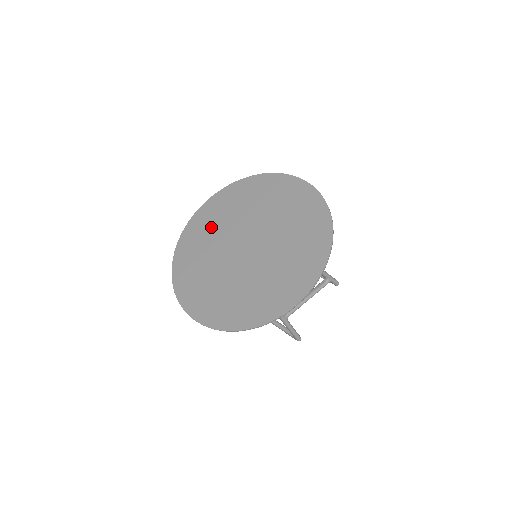
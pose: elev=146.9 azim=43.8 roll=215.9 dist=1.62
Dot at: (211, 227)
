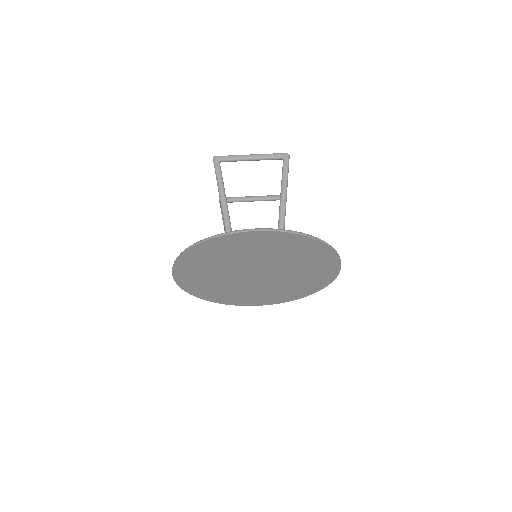
Dot at: (206, 278)
